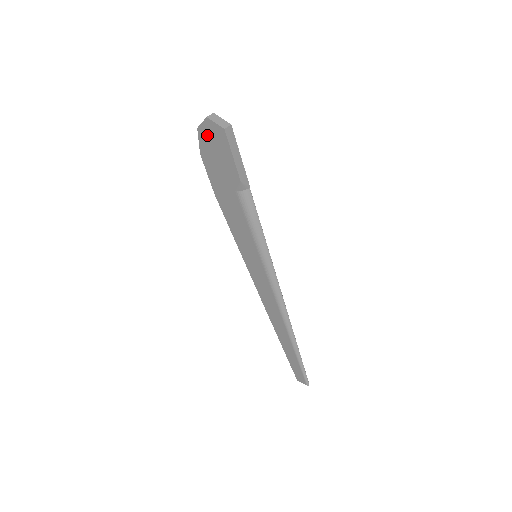
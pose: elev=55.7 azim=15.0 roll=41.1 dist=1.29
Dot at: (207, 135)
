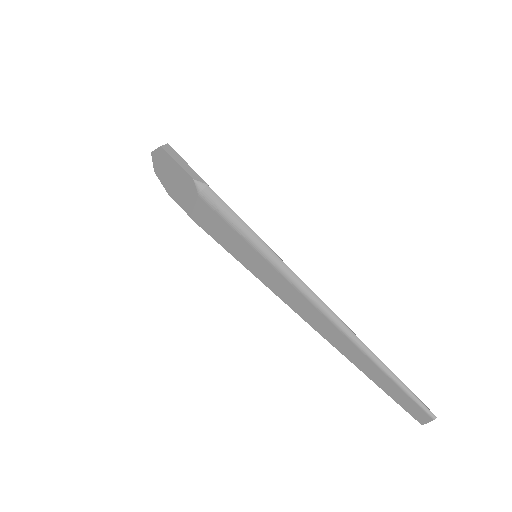
Dot at: (160, 169)
